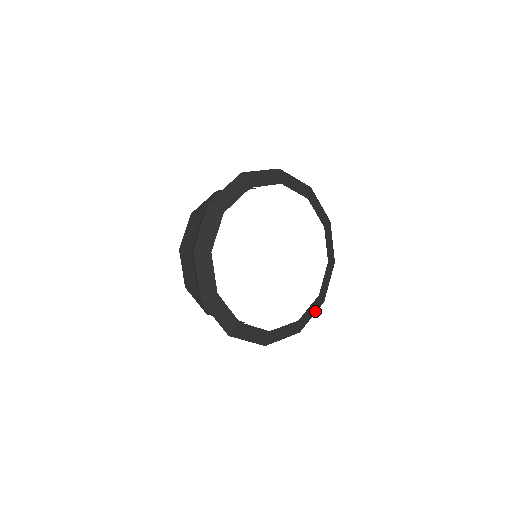
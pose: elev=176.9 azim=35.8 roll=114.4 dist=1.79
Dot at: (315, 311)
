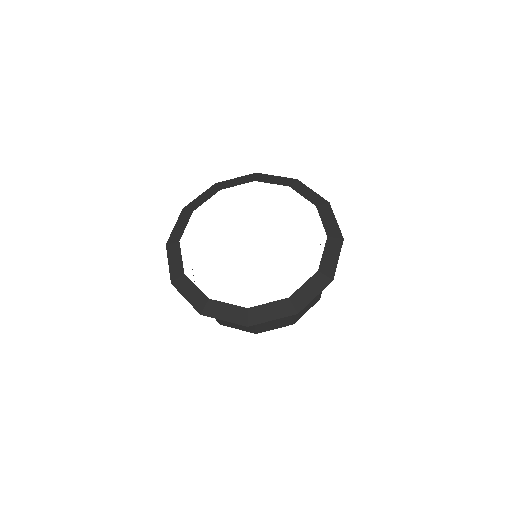
Dot at: (232, 320)
